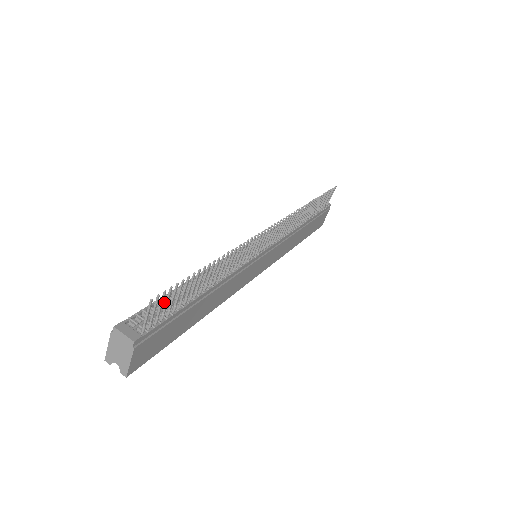
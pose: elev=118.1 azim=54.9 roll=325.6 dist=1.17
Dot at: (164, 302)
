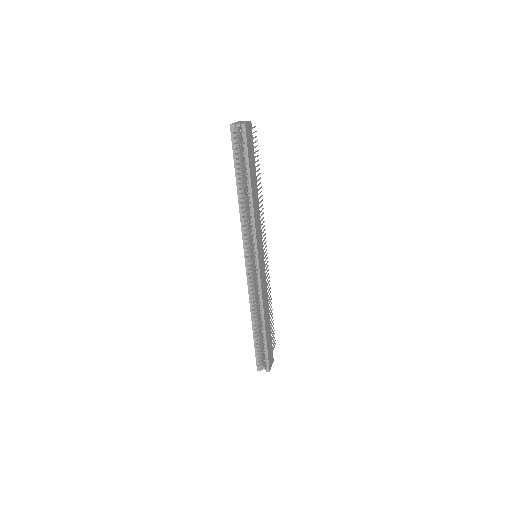
Dot at: occluded
